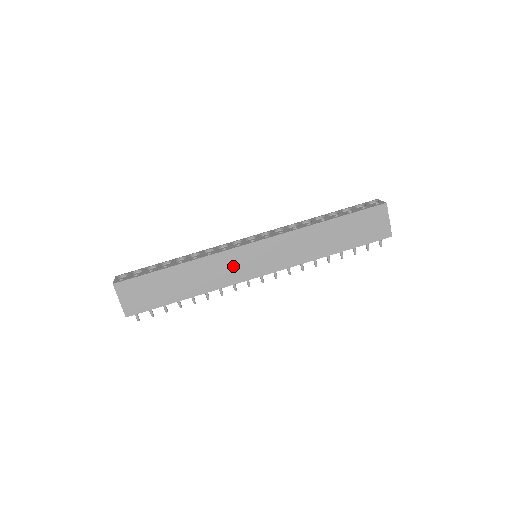
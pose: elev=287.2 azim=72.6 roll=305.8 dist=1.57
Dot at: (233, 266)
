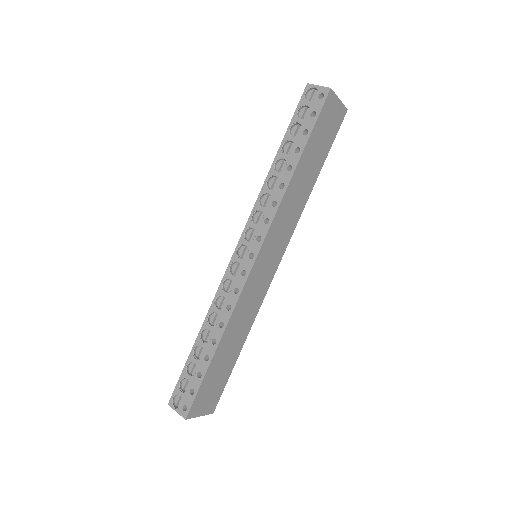
Dot at: (255, 291)
